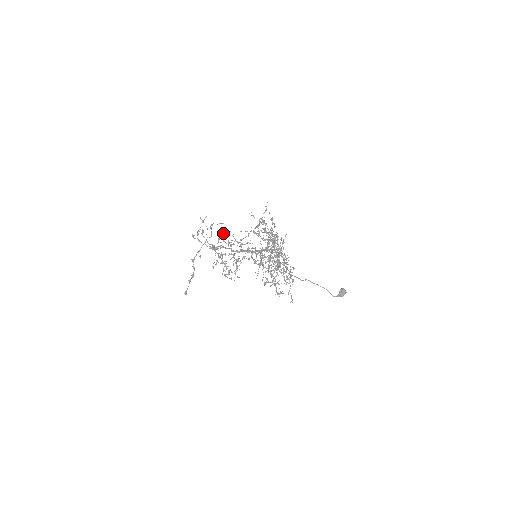
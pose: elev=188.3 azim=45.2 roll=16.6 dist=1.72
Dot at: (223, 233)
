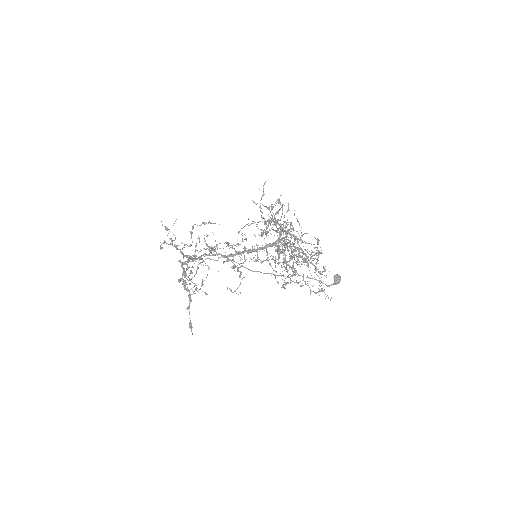
Dot at: (199, 238)
